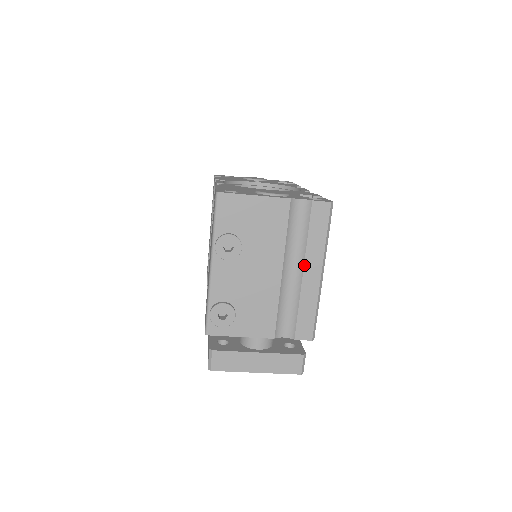
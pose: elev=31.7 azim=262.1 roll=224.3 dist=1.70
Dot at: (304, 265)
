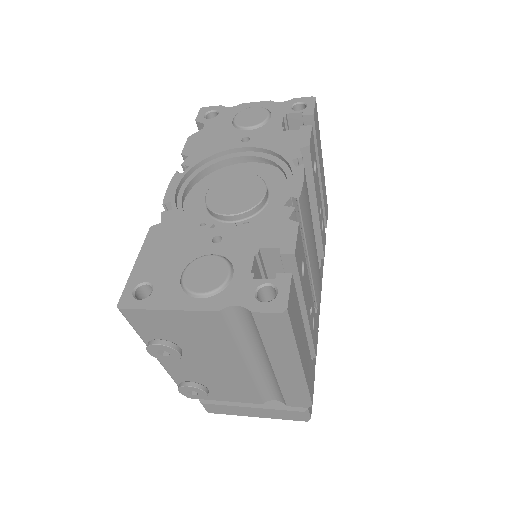
Dot at: (270, 362)
